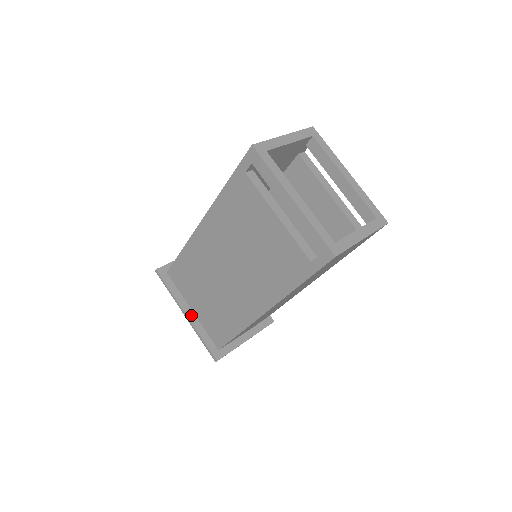
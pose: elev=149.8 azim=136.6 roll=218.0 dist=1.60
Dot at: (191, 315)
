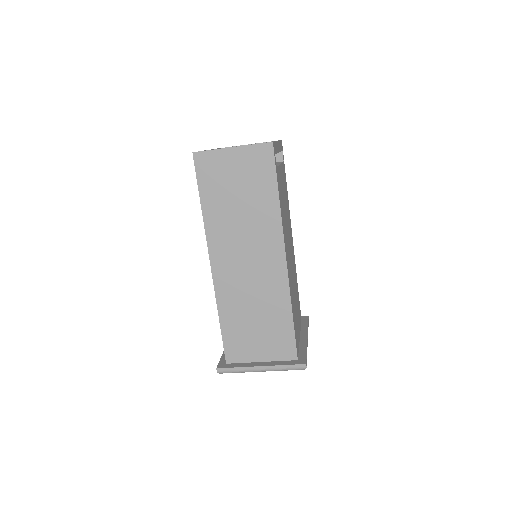
Dot at: occluded
